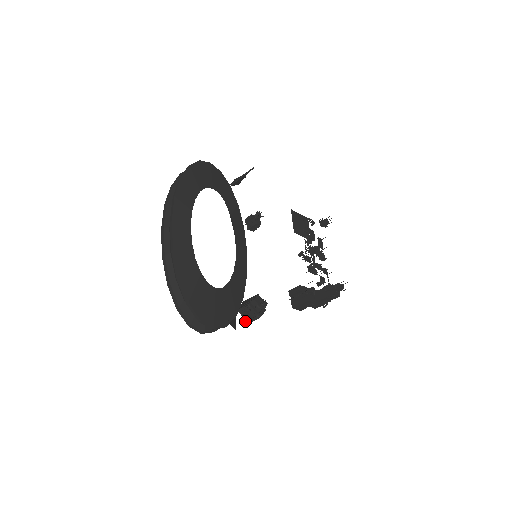
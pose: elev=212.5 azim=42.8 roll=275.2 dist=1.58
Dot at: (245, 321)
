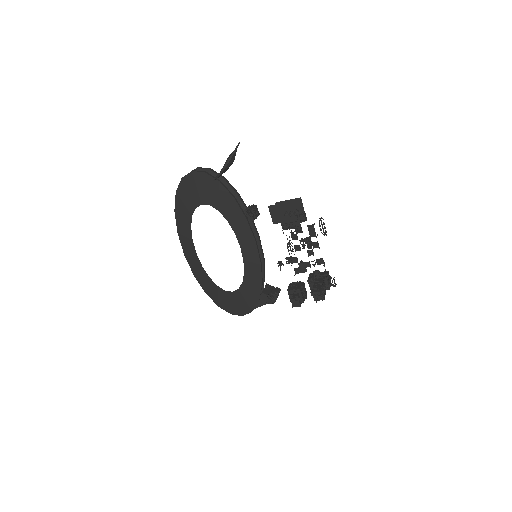
Dot at: occluded
